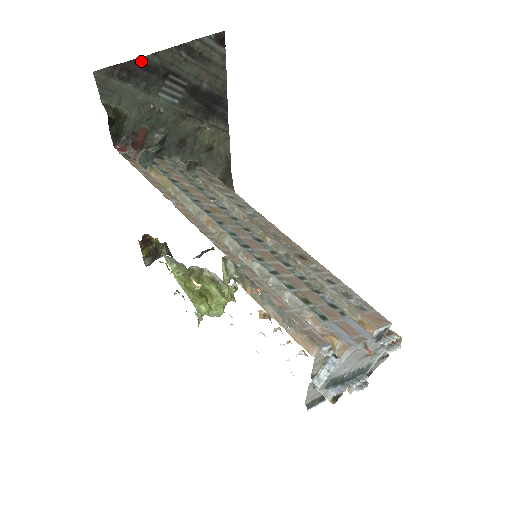
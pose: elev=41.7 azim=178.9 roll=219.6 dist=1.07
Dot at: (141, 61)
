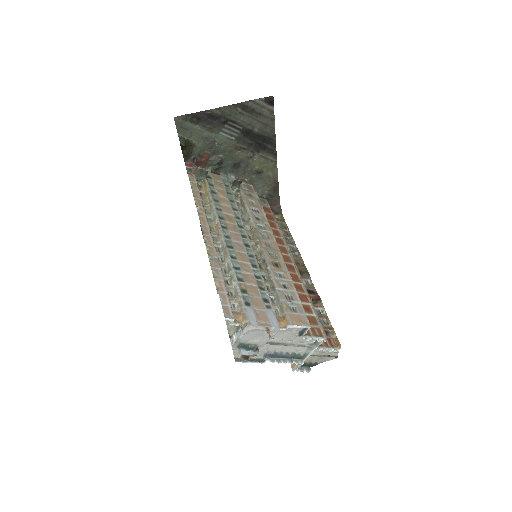
Dot at: (207, 112)
